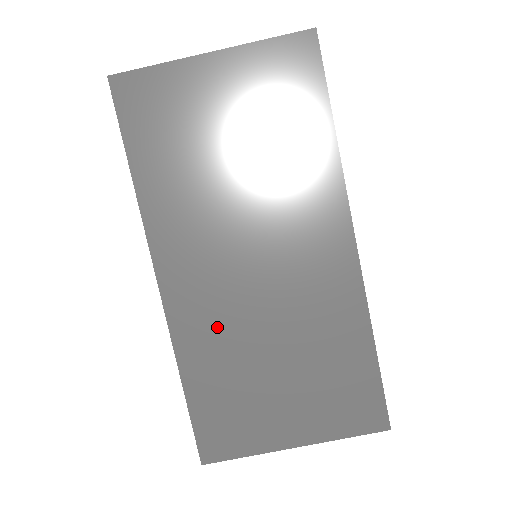
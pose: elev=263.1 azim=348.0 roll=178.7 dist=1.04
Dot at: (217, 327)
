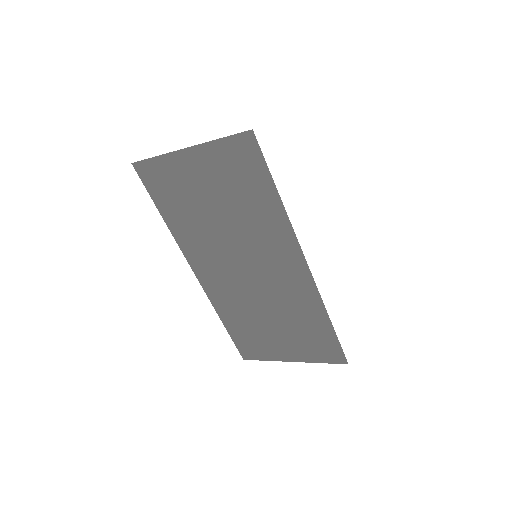
Dot at: (234, 301)
